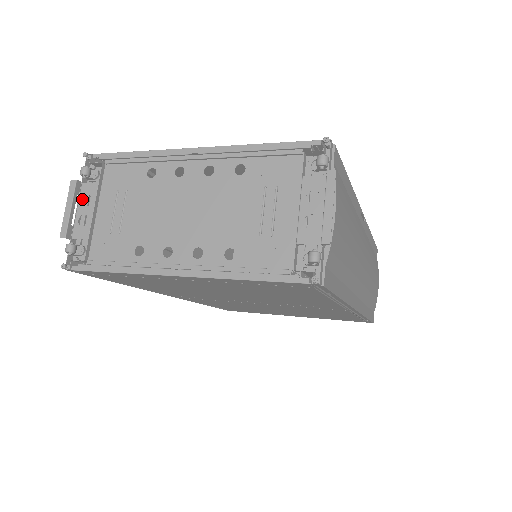
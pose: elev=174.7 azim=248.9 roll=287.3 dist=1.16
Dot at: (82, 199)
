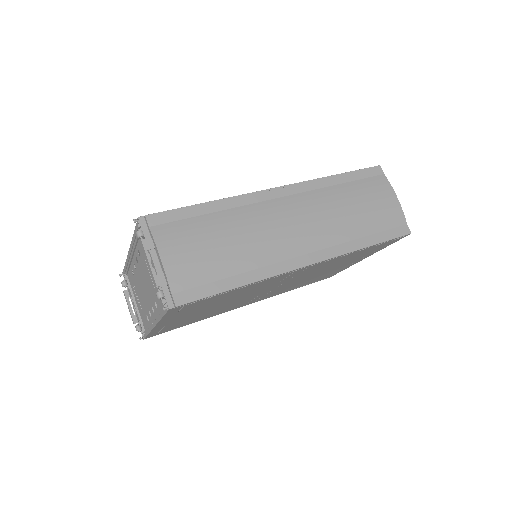
Dot at: (131, 299)
